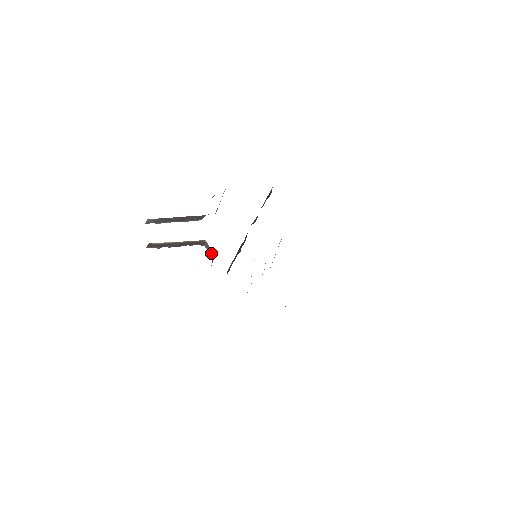
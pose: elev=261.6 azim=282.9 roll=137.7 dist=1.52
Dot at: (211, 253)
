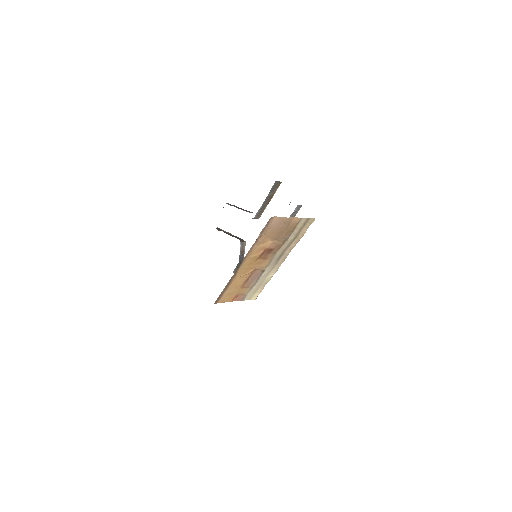
Dot at: (242, 255)
